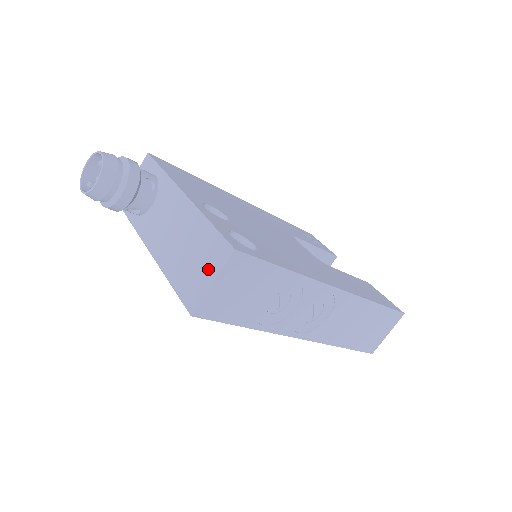
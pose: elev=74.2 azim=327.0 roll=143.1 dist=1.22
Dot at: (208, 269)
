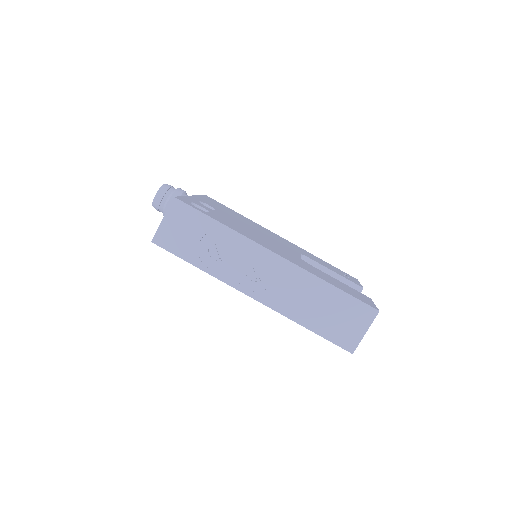
Dot at: occluded
